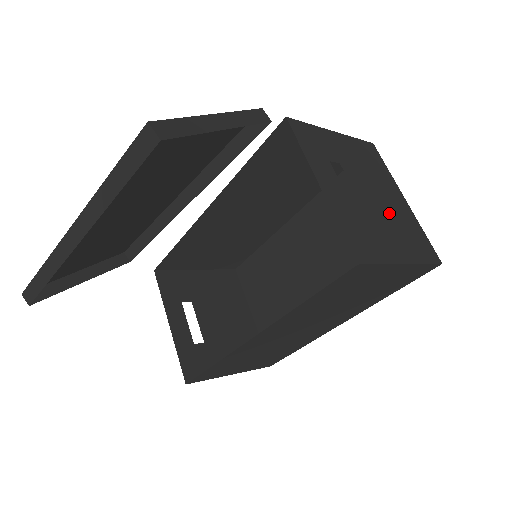
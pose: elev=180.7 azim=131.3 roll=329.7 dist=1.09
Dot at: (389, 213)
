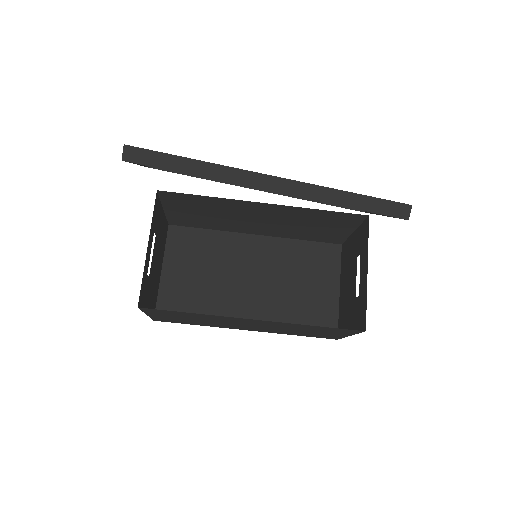
Dot at: (348, 299)
